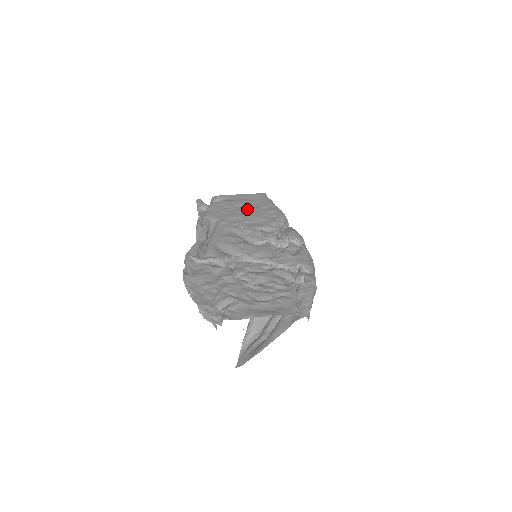
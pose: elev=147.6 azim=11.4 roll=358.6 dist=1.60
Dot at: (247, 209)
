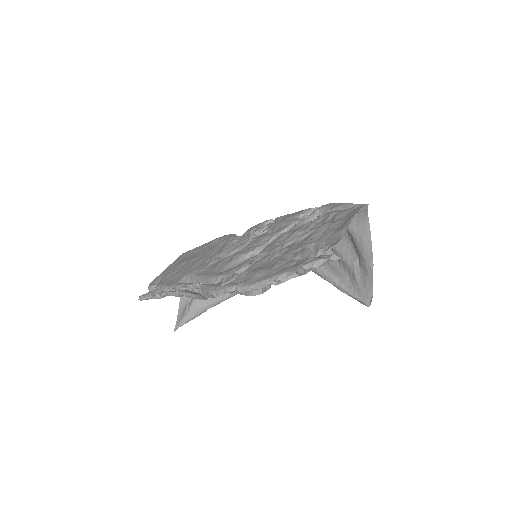
Dot at: (194, 258)
